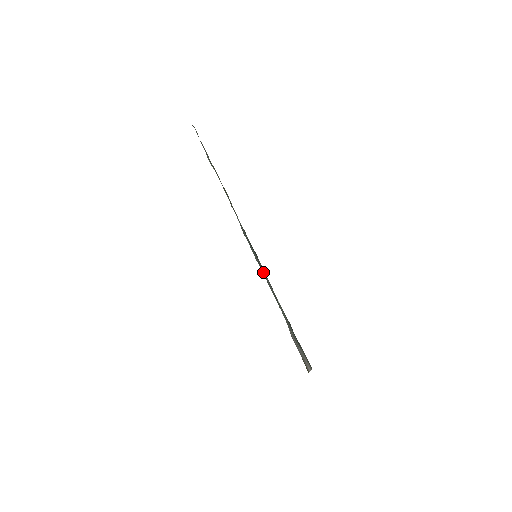
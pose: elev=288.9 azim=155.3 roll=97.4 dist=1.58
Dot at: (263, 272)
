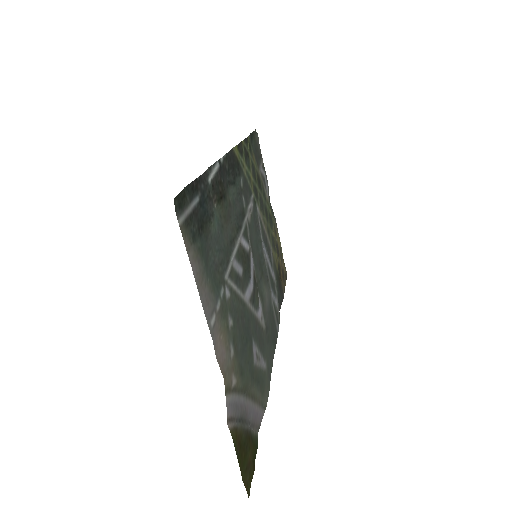
Dot at: (235, 214)
